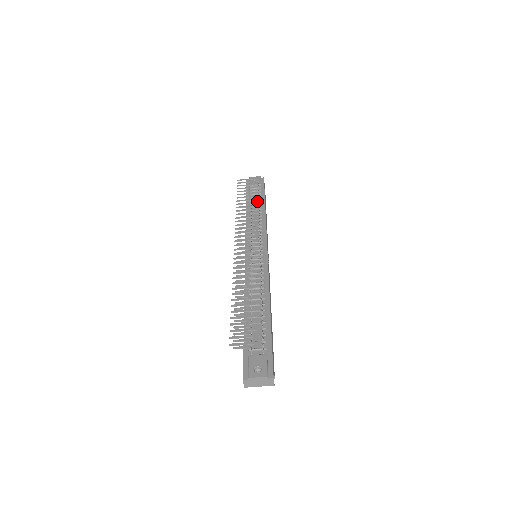
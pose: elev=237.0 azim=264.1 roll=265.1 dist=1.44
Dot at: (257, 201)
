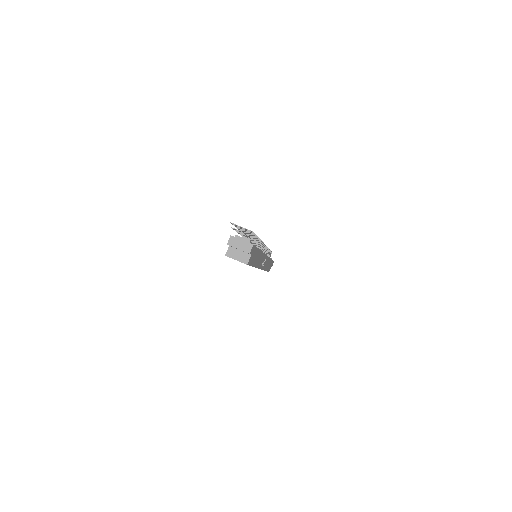
Dot at: occluded
